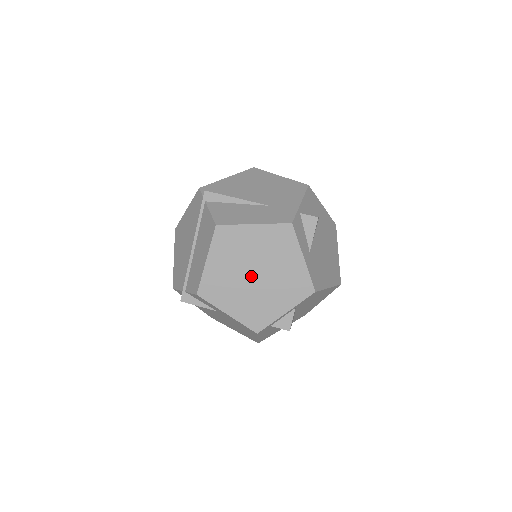
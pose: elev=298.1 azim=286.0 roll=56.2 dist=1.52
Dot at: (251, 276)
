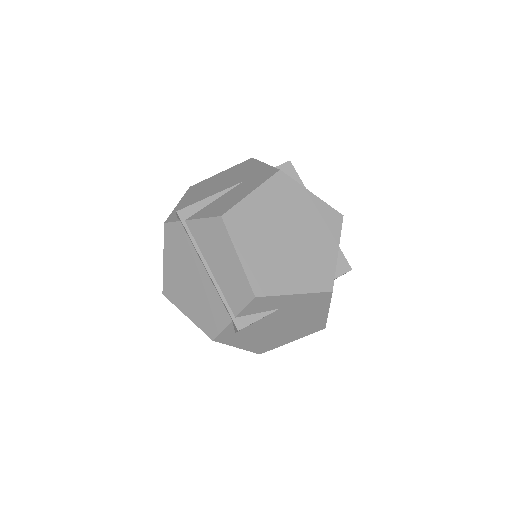
Dot at: (286, 241)
